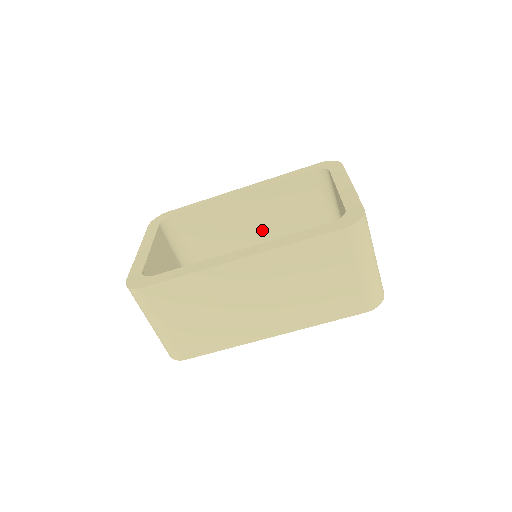
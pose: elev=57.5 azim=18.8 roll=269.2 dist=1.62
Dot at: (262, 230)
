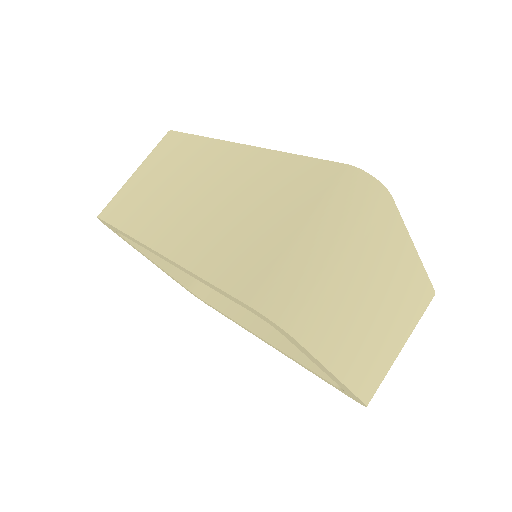
Dot at: occluded
